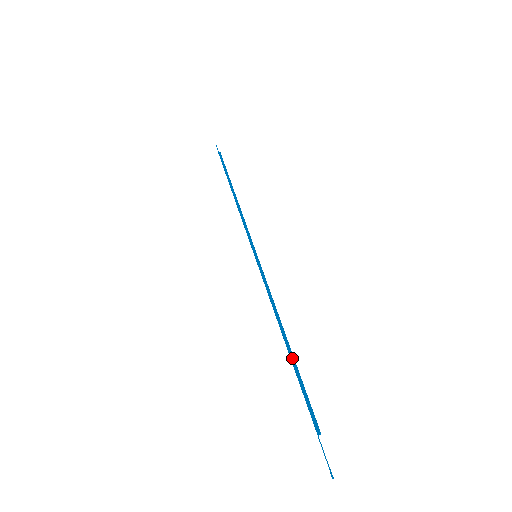
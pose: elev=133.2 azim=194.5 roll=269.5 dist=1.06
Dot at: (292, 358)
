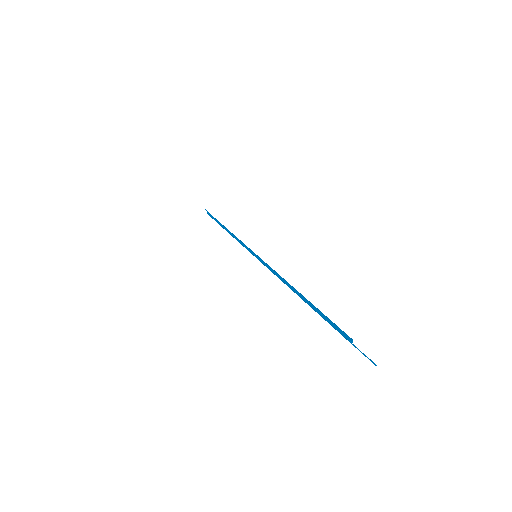
Dot at: occluded
